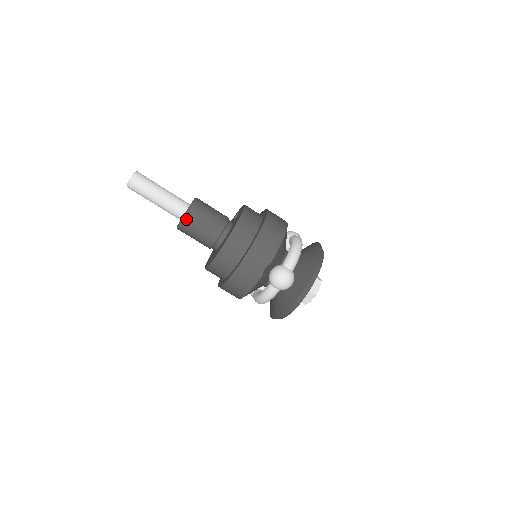
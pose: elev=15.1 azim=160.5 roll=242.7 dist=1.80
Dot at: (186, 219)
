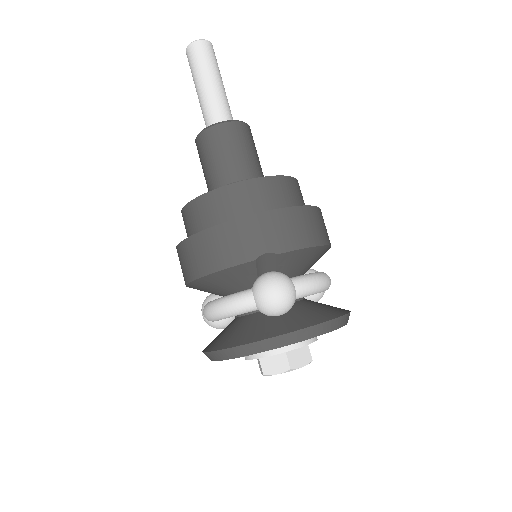
Dot at: (219, 127)
